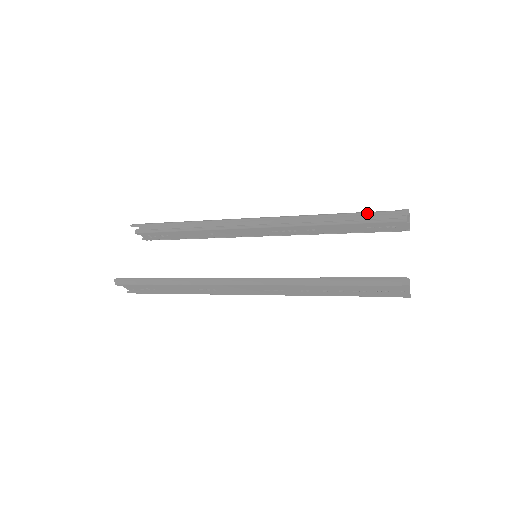
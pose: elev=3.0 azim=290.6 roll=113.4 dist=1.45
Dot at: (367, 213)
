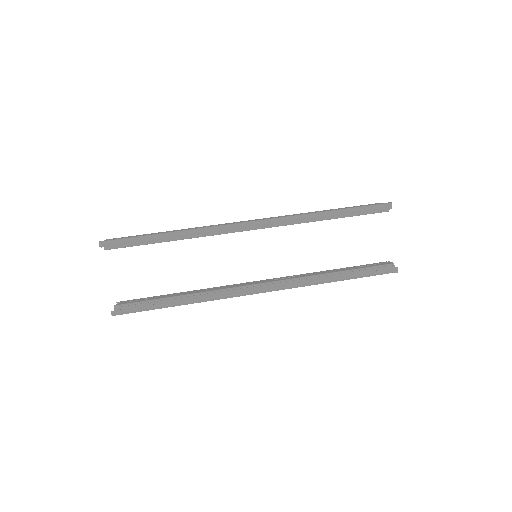
Dot at: (360, 210)
